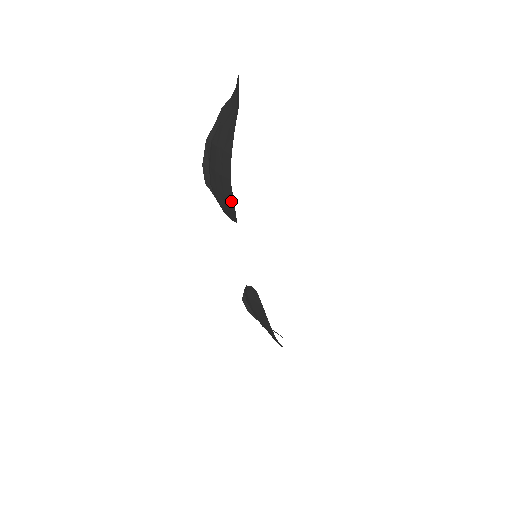
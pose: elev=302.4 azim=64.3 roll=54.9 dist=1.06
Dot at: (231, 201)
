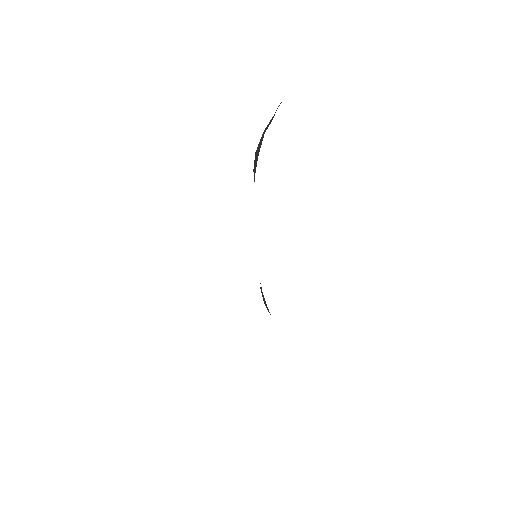
Dot at: occluded
